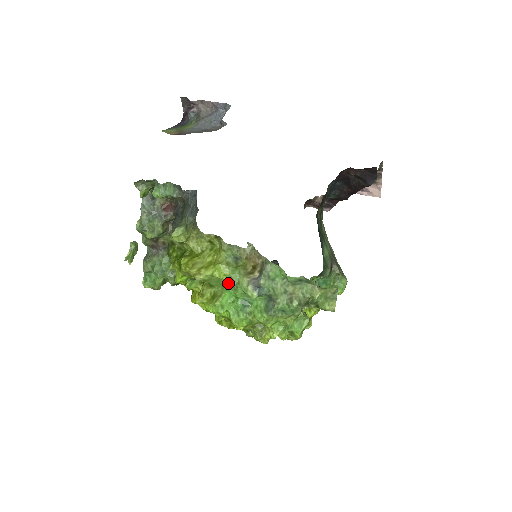
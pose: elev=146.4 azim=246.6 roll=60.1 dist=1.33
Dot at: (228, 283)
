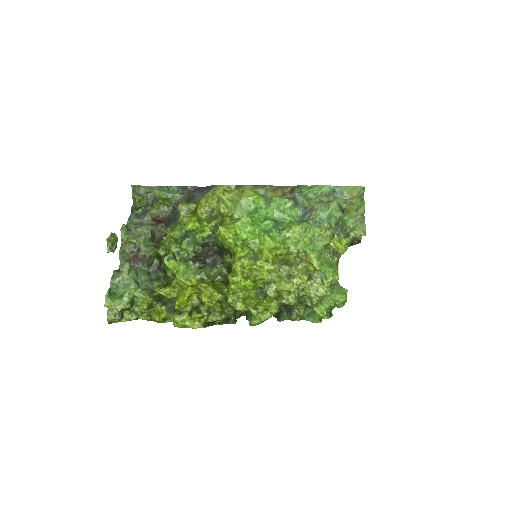
Dot at: (260, 198)
